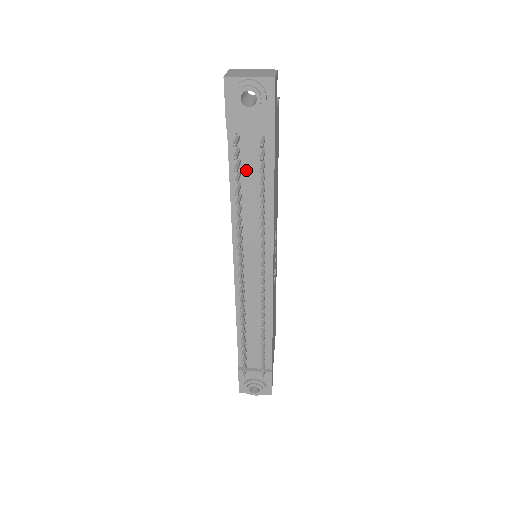
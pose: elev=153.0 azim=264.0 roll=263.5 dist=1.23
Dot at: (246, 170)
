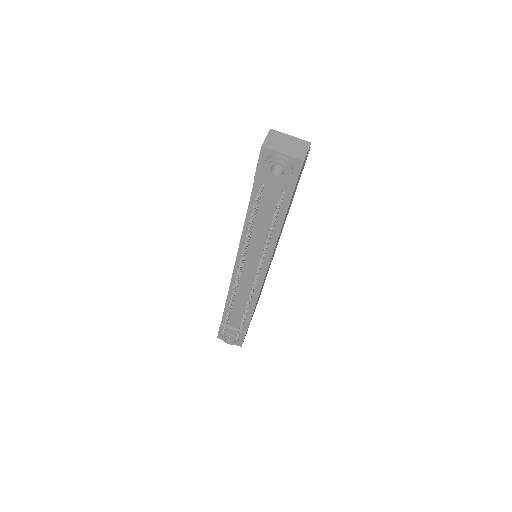
Dot at: (262, 209)
